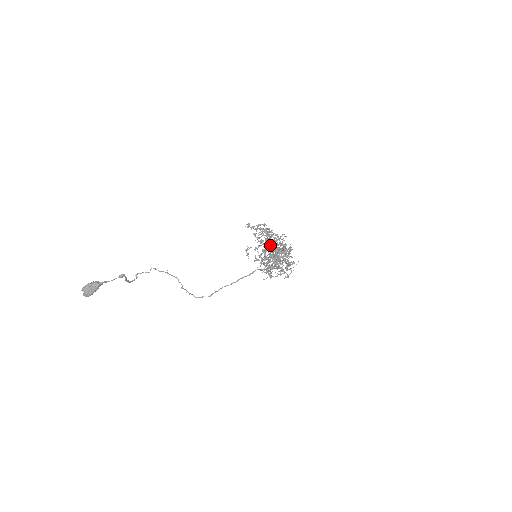
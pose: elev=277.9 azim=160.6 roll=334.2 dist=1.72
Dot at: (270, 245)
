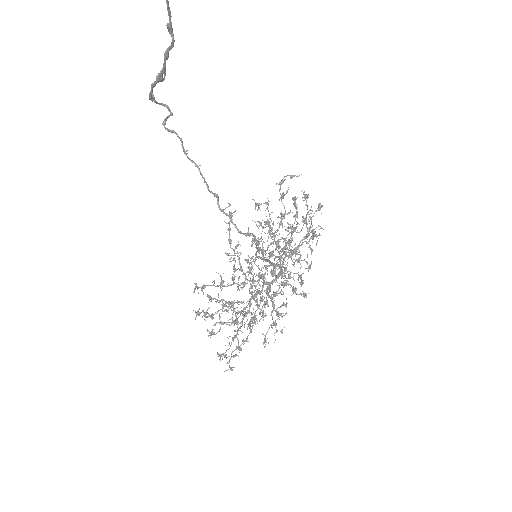
Dot at: (271, 236)
